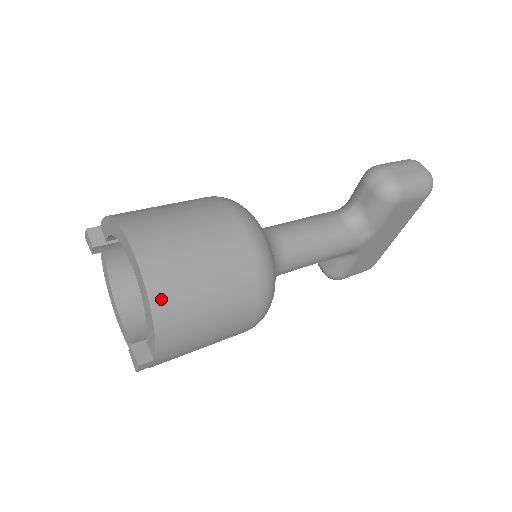
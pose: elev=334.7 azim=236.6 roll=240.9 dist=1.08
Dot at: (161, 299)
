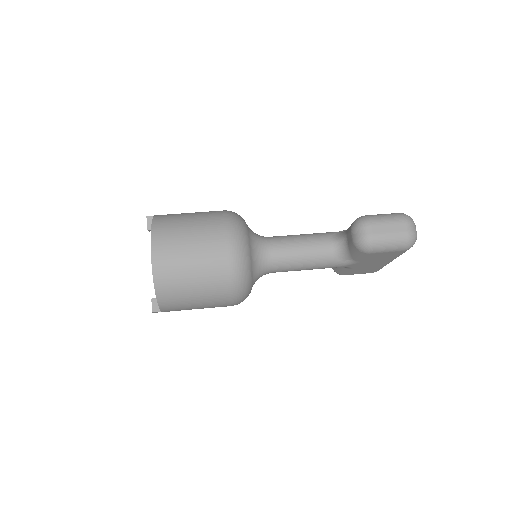
Dot at: (162, 288)
